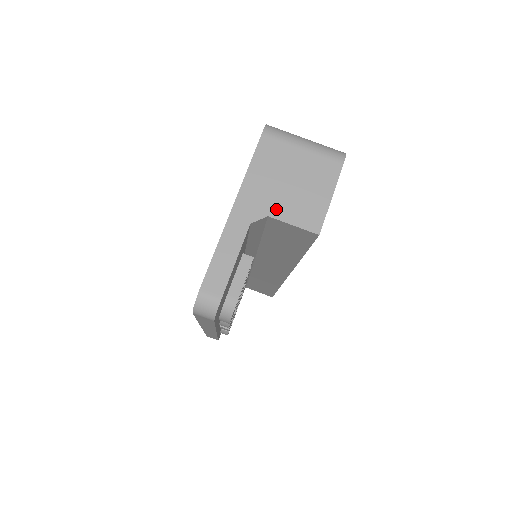
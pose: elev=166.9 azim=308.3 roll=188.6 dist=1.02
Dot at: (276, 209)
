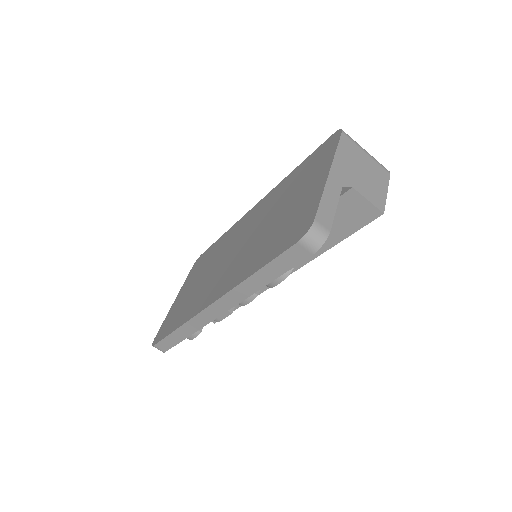
Dot at: (357, 185)
